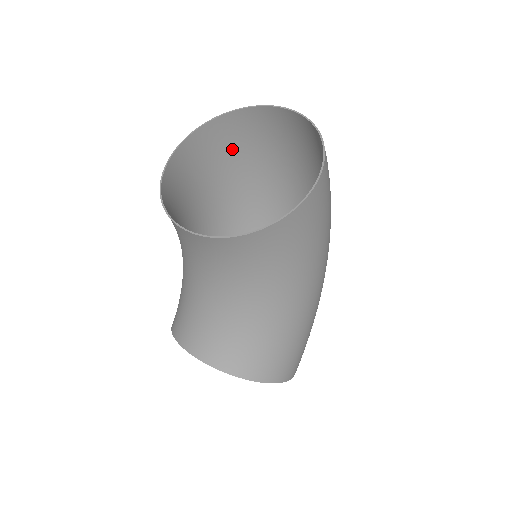
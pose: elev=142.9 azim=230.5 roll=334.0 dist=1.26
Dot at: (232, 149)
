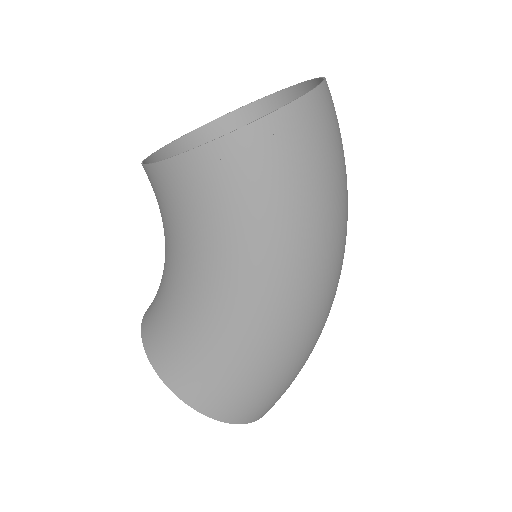
Dot at: occluded
